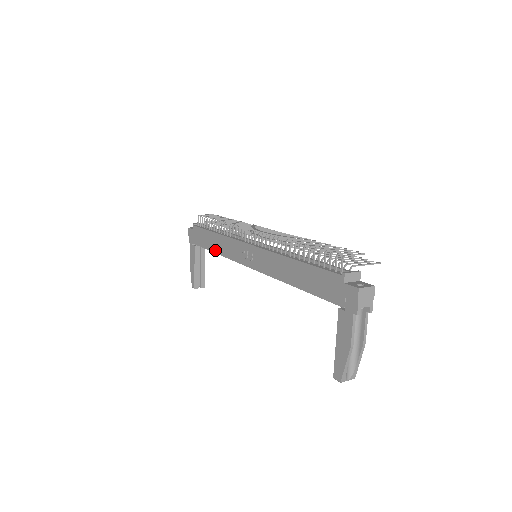
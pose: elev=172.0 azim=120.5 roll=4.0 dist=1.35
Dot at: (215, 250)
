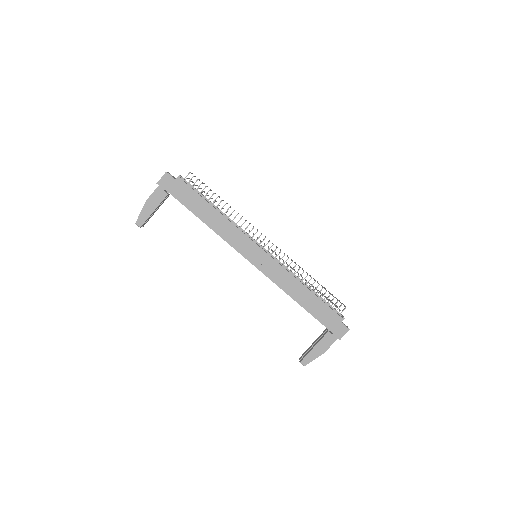
Dot at: (208, 223)
